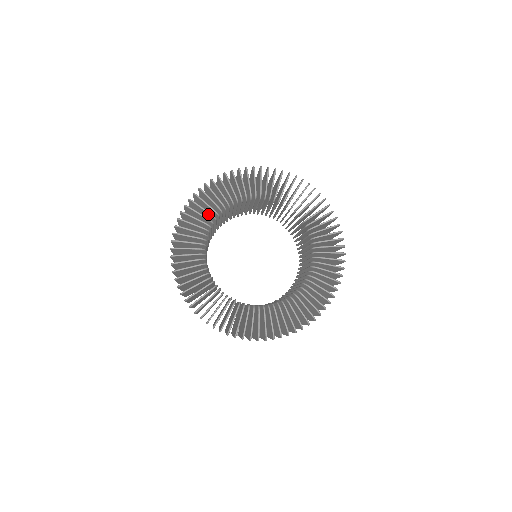
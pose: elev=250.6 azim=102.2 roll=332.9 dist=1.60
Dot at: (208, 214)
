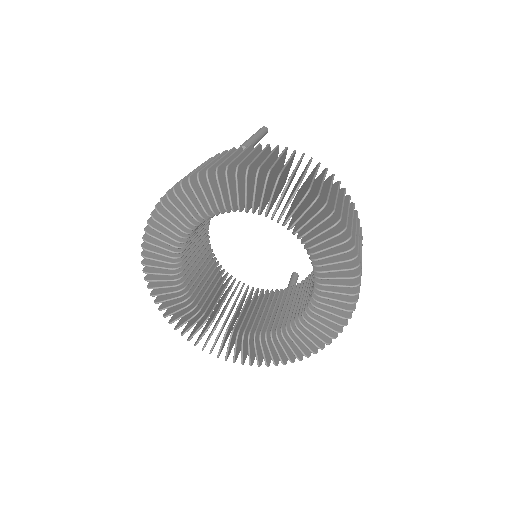
Dot at: (169, 256)
